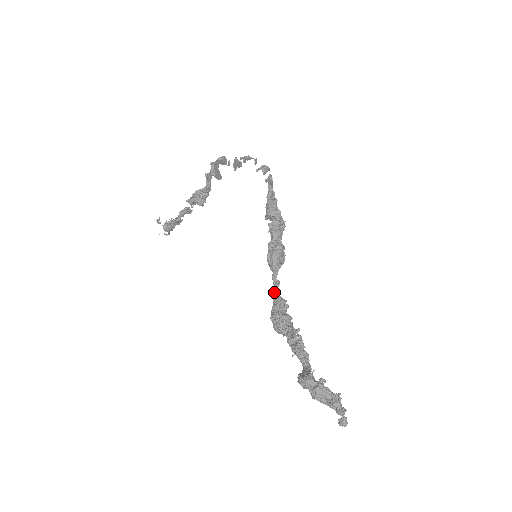
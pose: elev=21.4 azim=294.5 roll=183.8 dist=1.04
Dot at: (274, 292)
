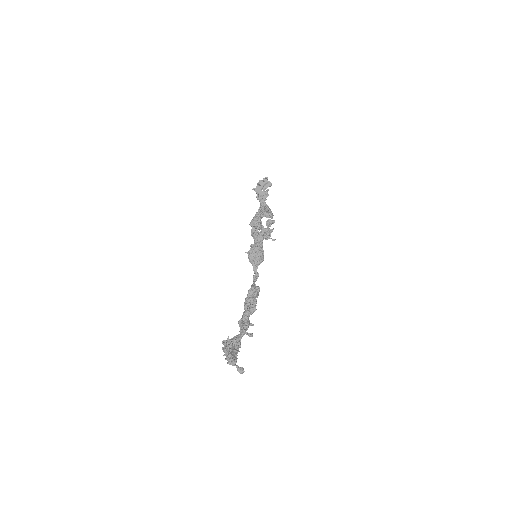
Dot at: (253, 282)
